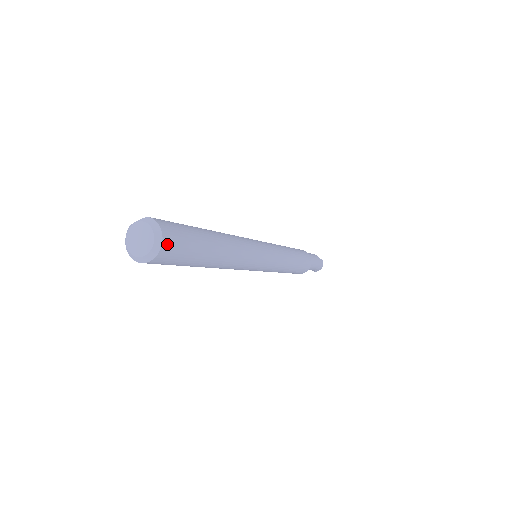
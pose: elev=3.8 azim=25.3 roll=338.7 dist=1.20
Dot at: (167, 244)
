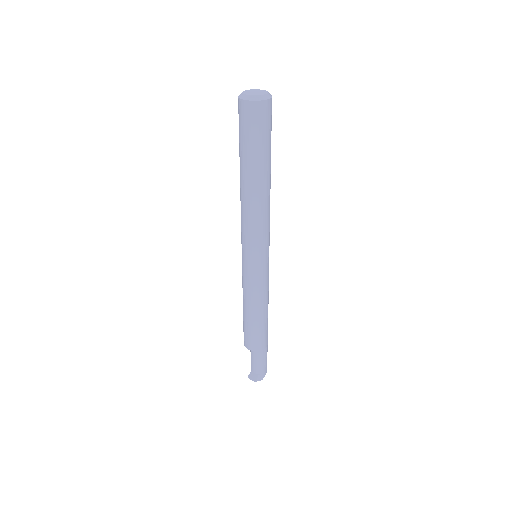
Dot at: (271, 104)
